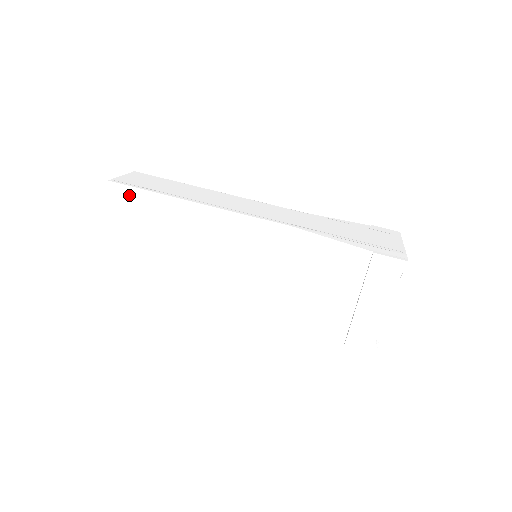
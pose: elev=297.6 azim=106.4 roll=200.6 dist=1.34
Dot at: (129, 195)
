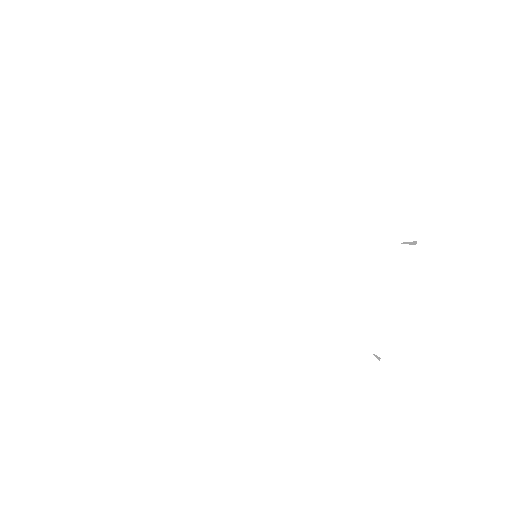
Dot at: occluded
